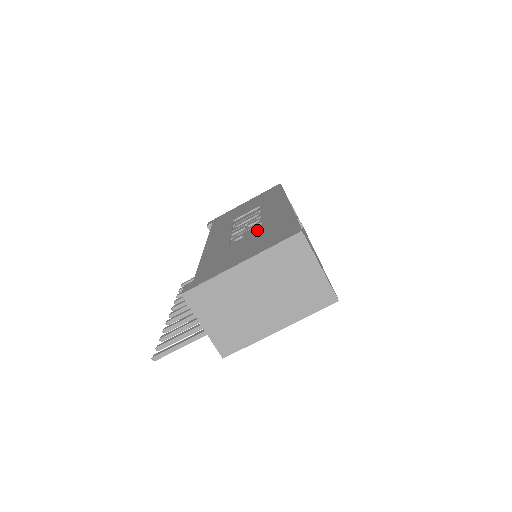
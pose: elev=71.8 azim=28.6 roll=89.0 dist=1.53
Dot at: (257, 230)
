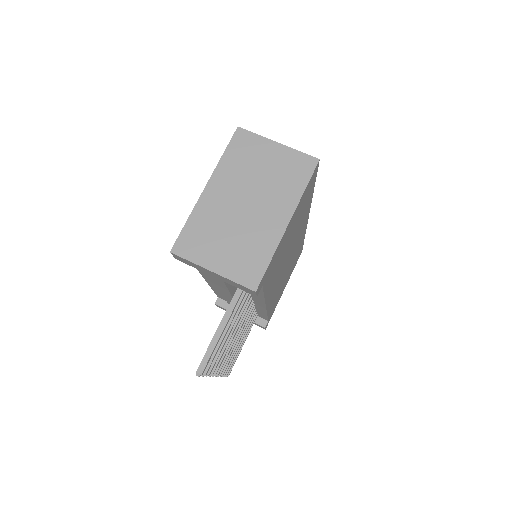
Dot at: occluded
